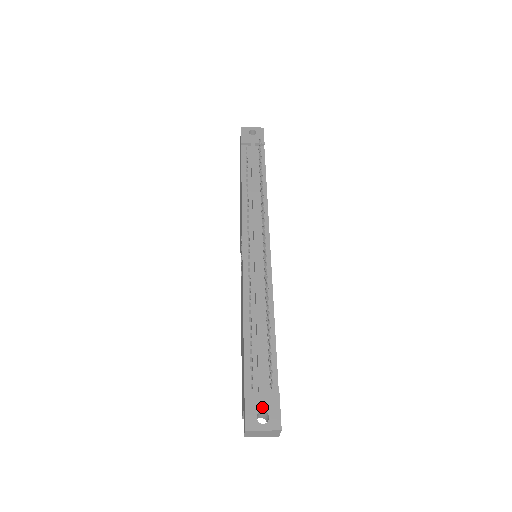
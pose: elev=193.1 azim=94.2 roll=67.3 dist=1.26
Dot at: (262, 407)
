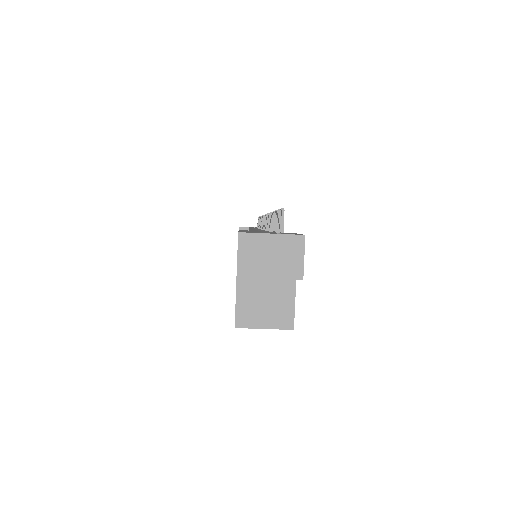
Dot at: (268, 232)
